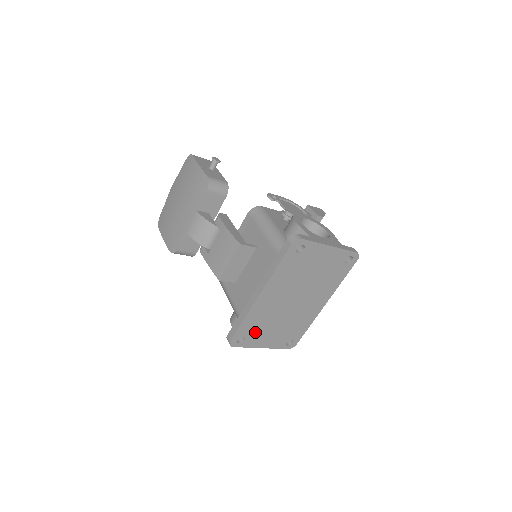
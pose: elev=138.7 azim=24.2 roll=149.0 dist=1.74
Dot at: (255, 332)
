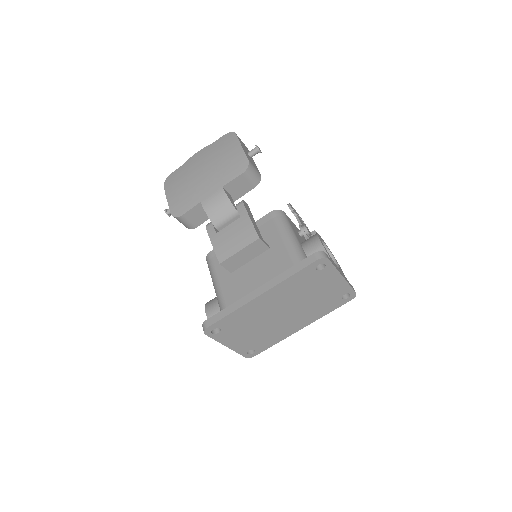
Dot at: (232, 328)
